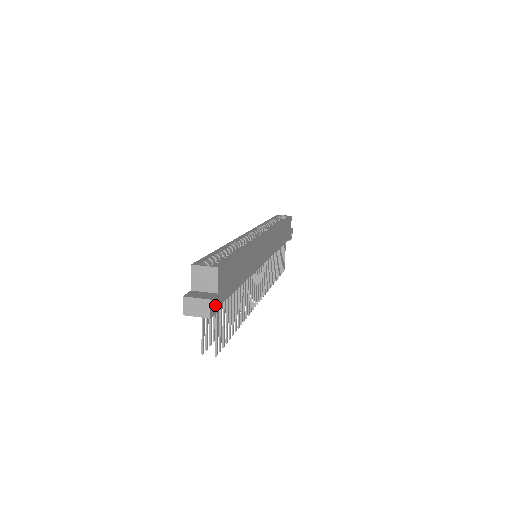
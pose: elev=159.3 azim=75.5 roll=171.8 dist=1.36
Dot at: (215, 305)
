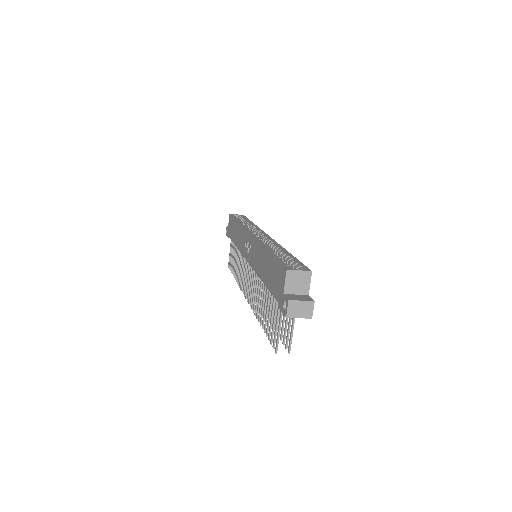
Dot at: occluded
